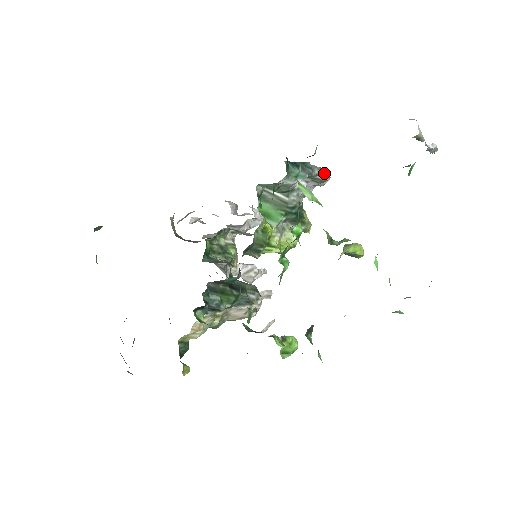
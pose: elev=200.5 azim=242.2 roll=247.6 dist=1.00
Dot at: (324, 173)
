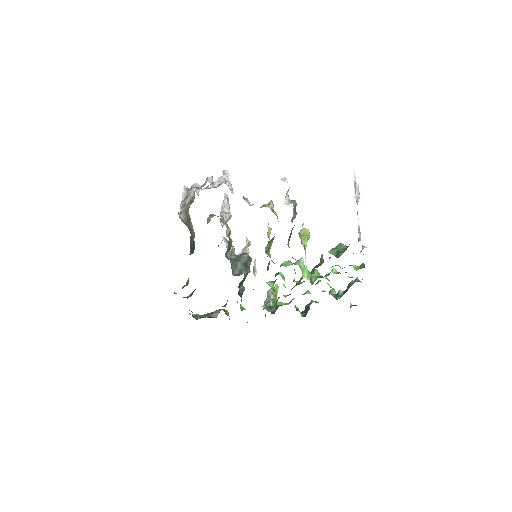
Dot at: occluded
